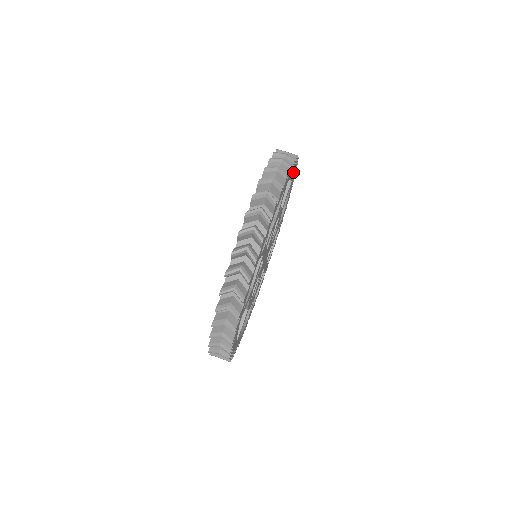
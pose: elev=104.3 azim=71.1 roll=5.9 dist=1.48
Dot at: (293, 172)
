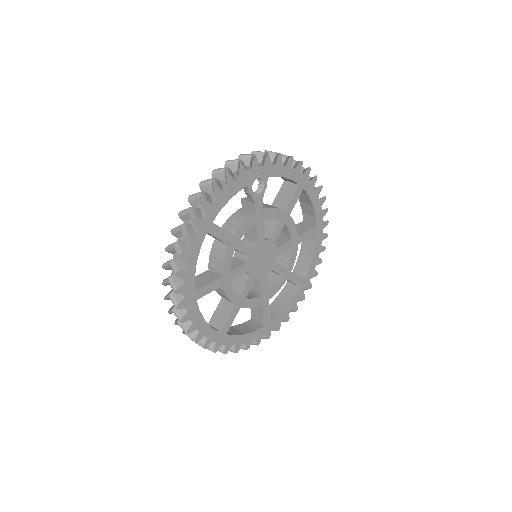
Dot at: (318, 211)
